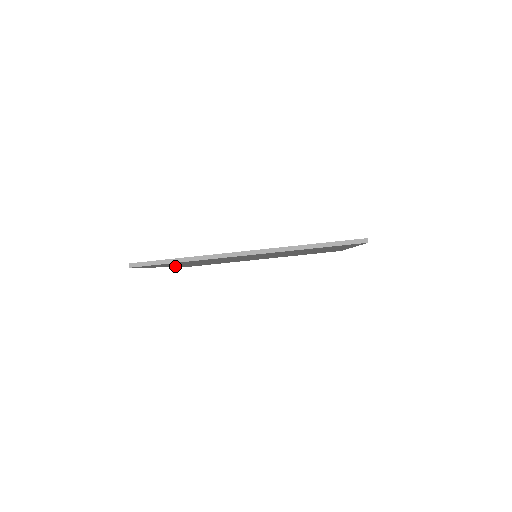
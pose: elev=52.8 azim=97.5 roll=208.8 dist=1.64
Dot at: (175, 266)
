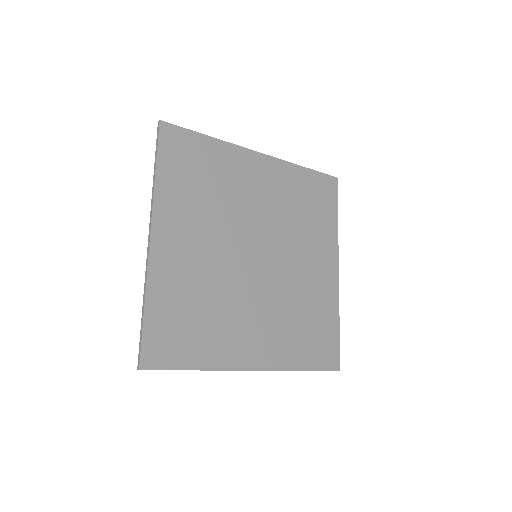
Dot at: (161, 223)
